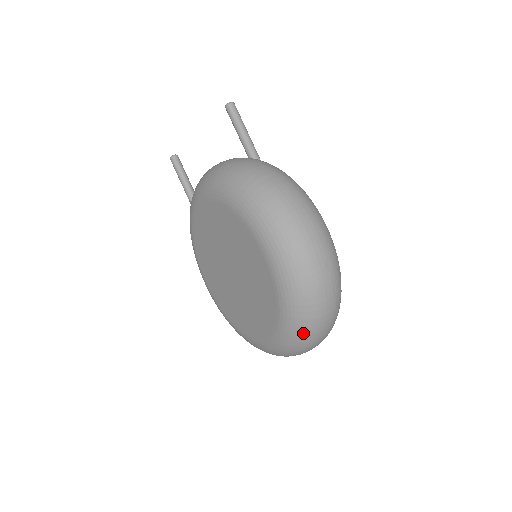
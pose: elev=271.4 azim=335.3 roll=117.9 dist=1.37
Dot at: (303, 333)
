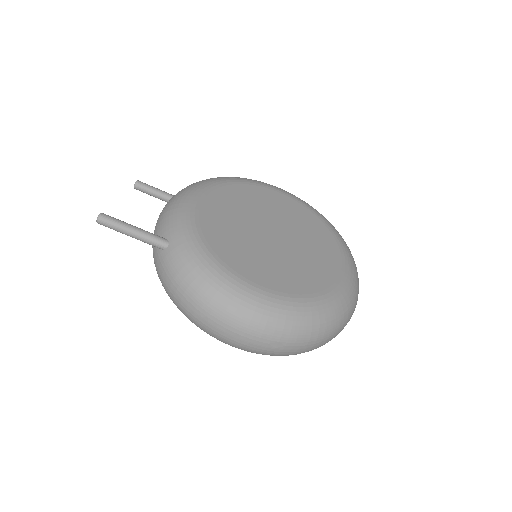
Dot at: occluded
